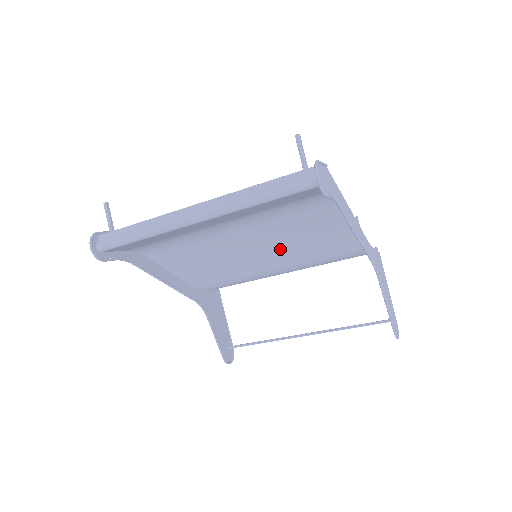
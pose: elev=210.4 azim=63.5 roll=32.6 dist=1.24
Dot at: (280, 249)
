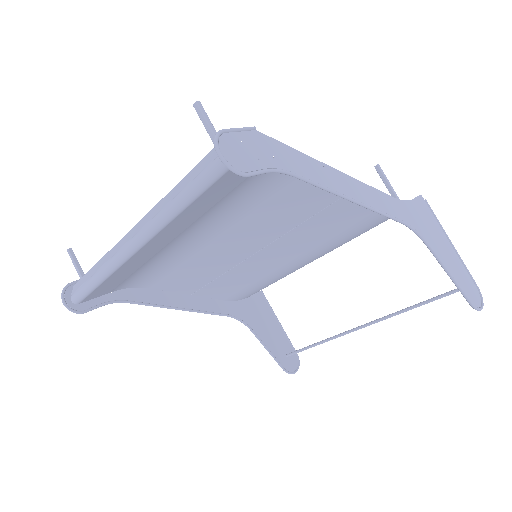
Dot at: (282, 239)
